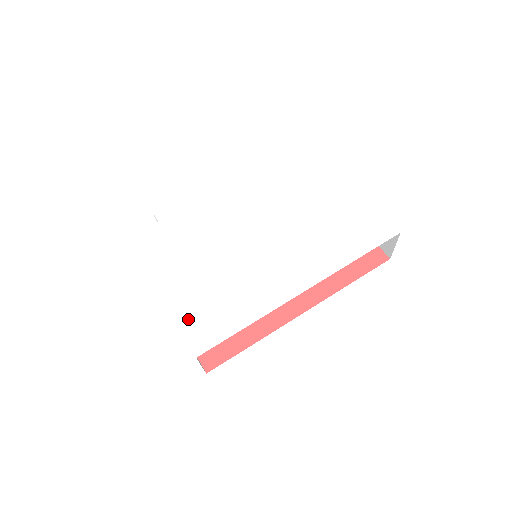
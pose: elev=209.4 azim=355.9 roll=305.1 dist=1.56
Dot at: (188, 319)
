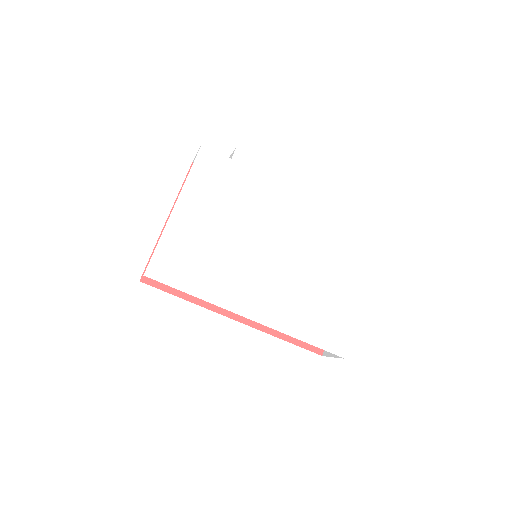
Dot at: (169, 246)
